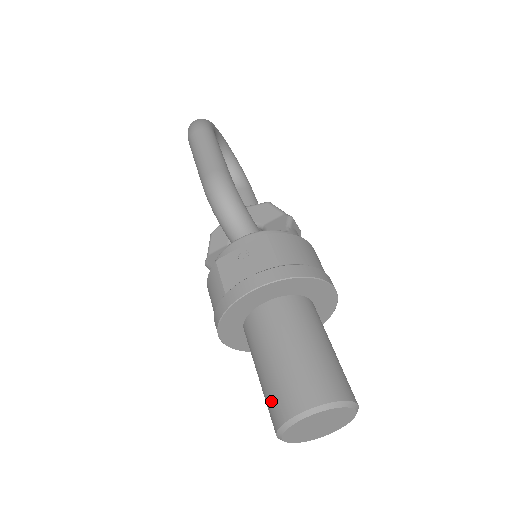
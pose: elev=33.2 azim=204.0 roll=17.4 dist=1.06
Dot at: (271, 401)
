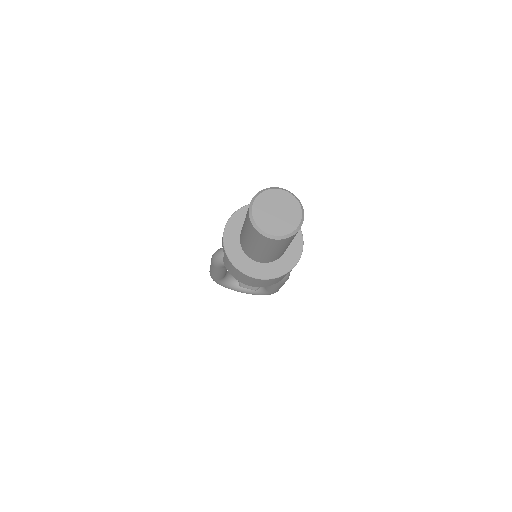
Dot at: (250, 232)
